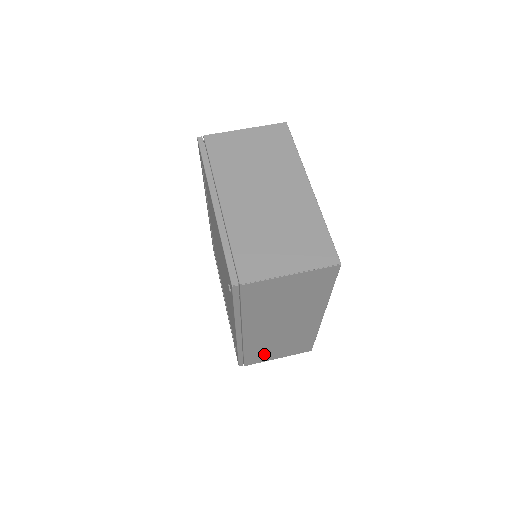
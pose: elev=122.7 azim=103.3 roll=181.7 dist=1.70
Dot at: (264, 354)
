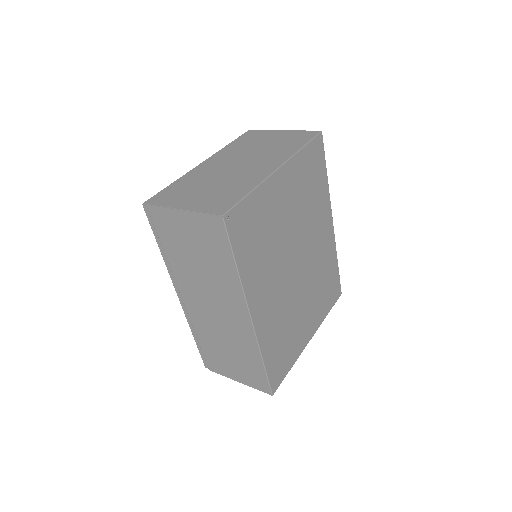
Dot at: (220, 359)
